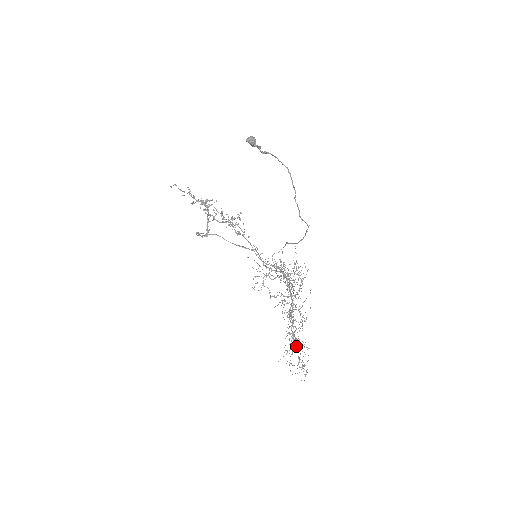
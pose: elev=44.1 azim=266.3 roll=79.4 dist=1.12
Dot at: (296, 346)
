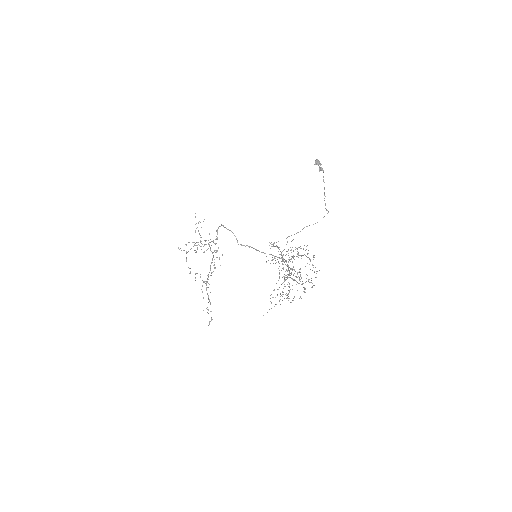
Dot at: occluded
